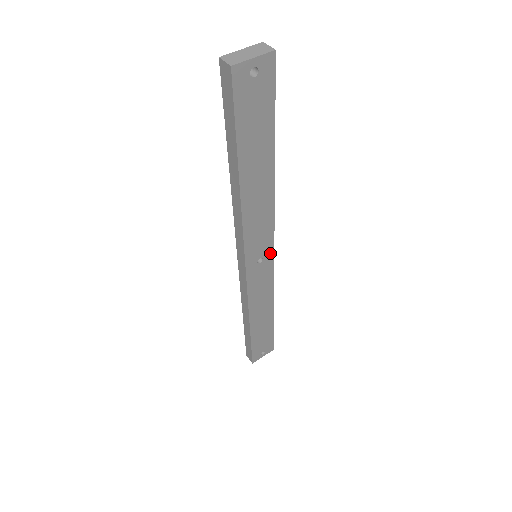
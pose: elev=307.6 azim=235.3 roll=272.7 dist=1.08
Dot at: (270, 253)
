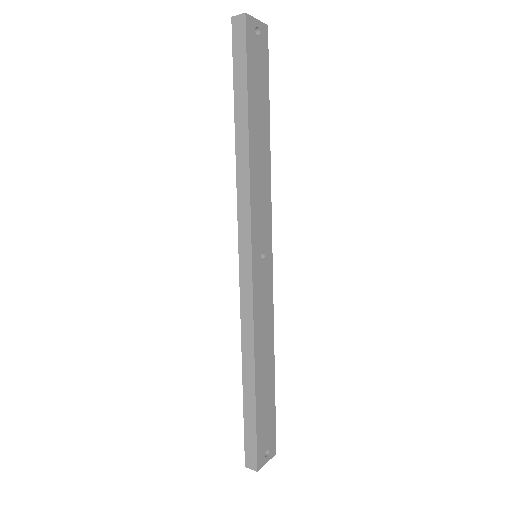
Dot at: (269, 252)
